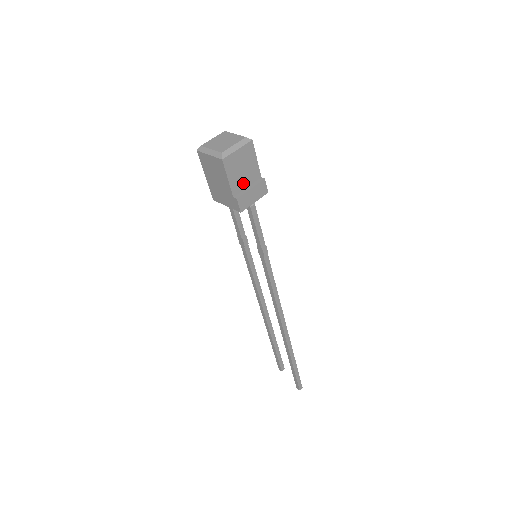
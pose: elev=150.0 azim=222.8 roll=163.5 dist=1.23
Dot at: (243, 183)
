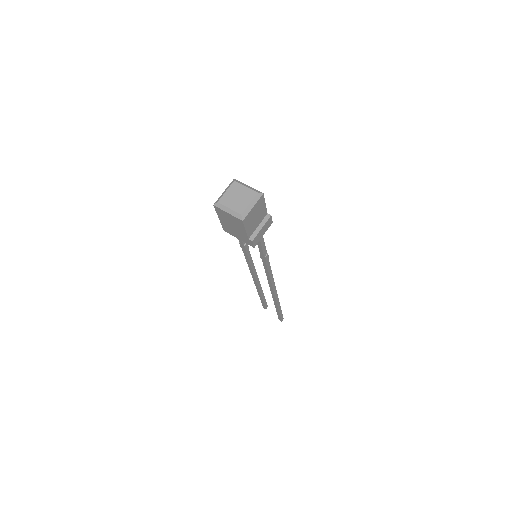
Dot at: (255, 225)
